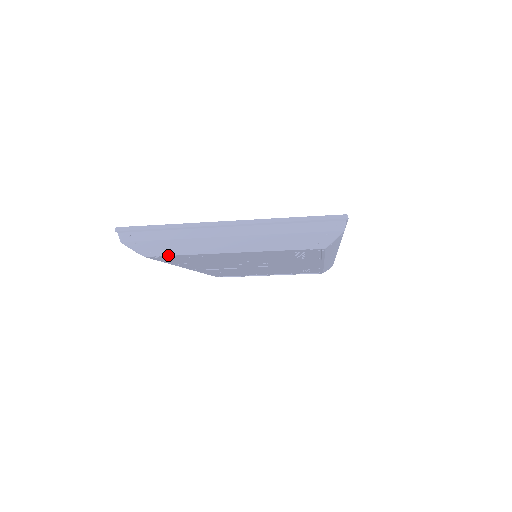
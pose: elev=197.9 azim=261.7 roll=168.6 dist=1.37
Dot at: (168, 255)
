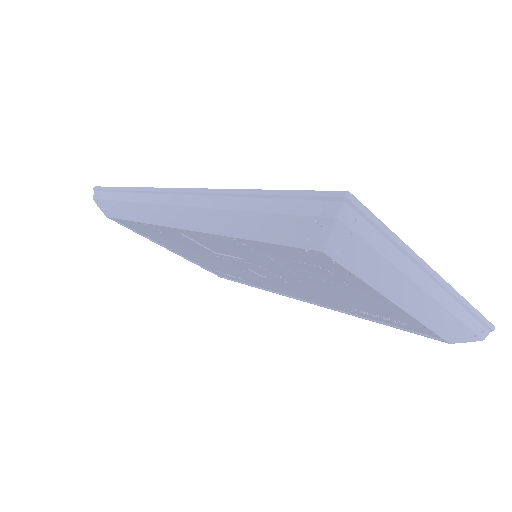
Dot at: (348, 268)
